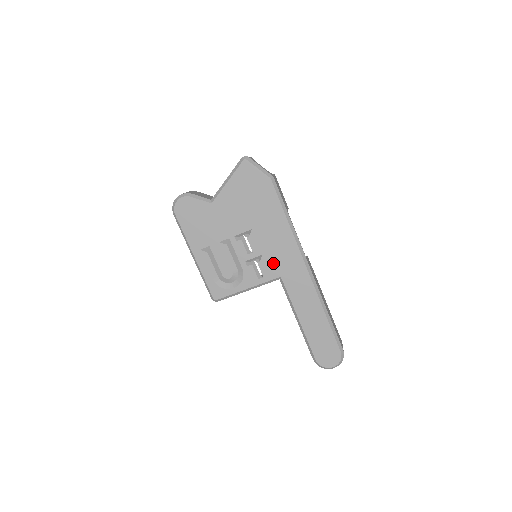
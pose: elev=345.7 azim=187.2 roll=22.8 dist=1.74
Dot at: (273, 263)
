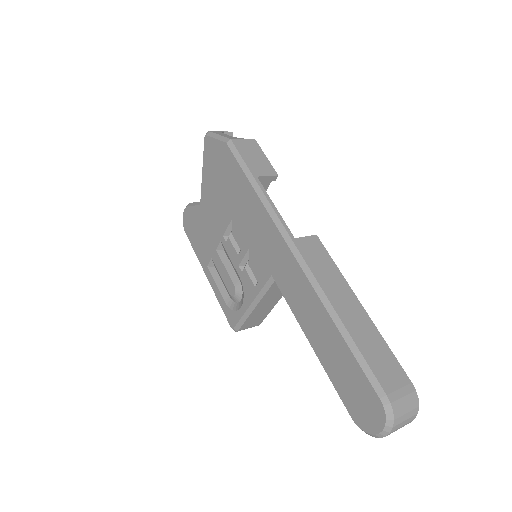
Dot at: (260, 257)
